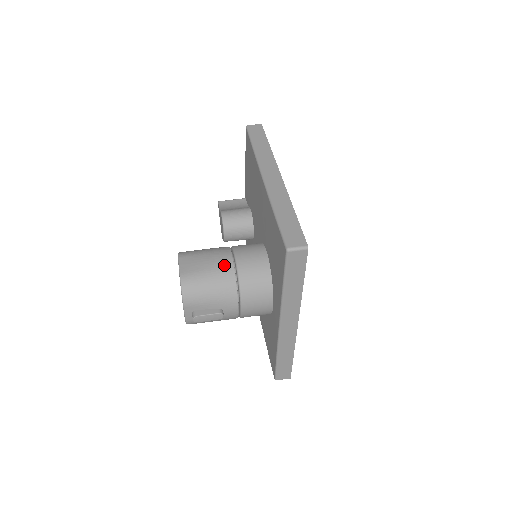
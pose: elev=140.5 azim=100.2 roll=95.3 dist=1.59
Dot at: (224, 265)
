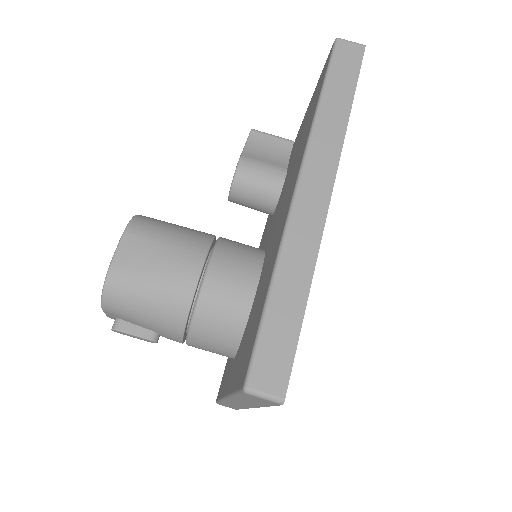
Dot at: (181, 282)
